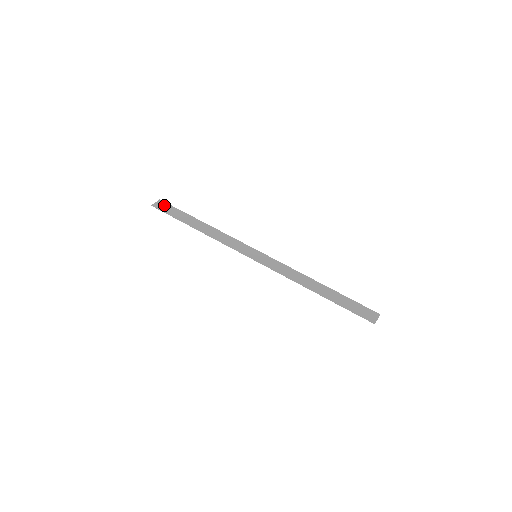
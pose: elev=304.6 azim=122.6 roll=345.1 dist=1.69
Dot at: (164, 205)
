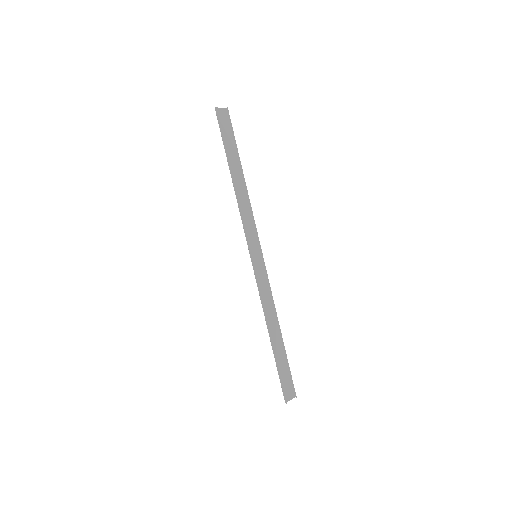
Dot at: (226, 119)
